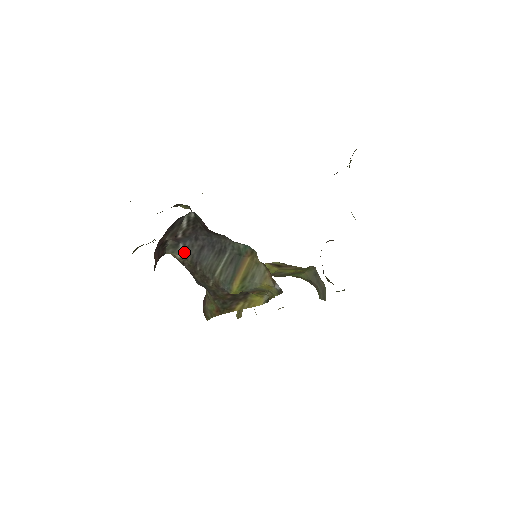
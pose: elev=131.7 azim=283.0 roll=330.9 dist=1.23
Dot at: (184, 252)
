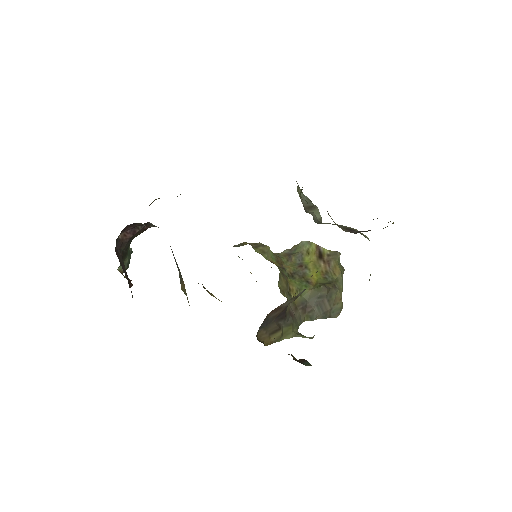
Dot at: occluded
